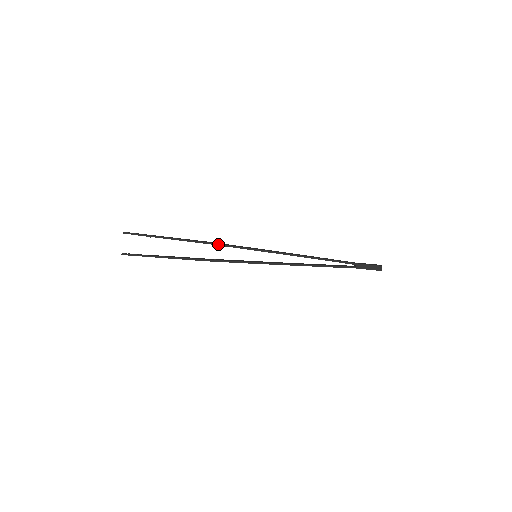
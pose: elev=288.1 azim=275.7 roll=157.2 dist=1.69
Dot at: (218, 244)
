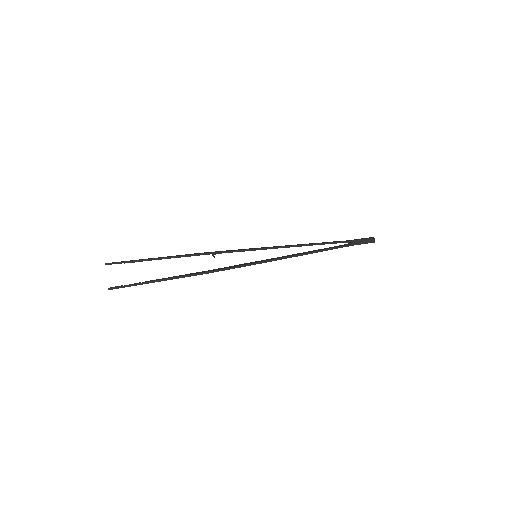
Dot at: (216, 252)
